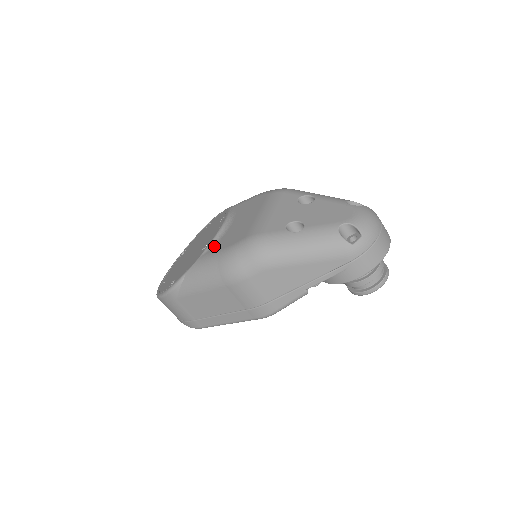
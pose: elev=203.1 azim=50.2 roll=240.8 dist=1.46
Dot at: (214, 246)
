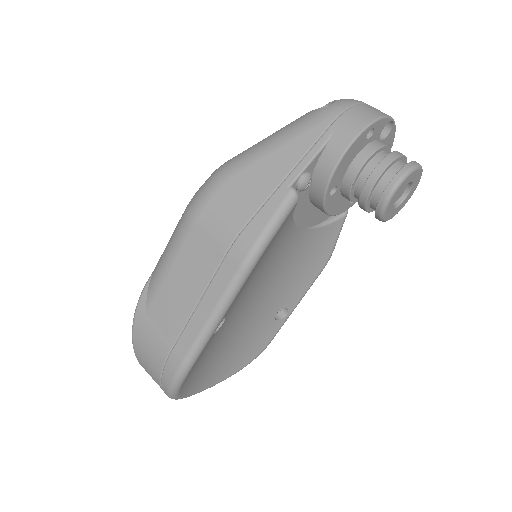
Dot at: occluded
